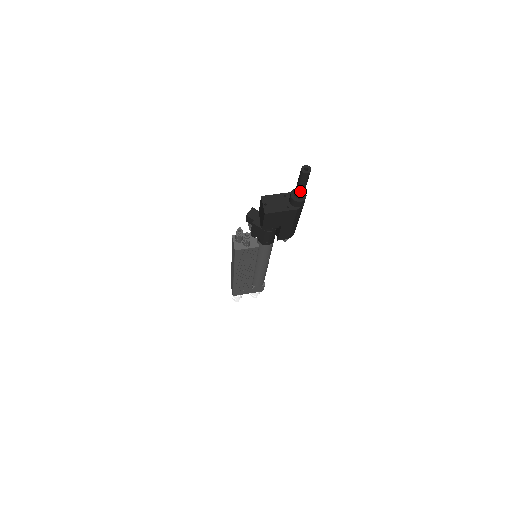
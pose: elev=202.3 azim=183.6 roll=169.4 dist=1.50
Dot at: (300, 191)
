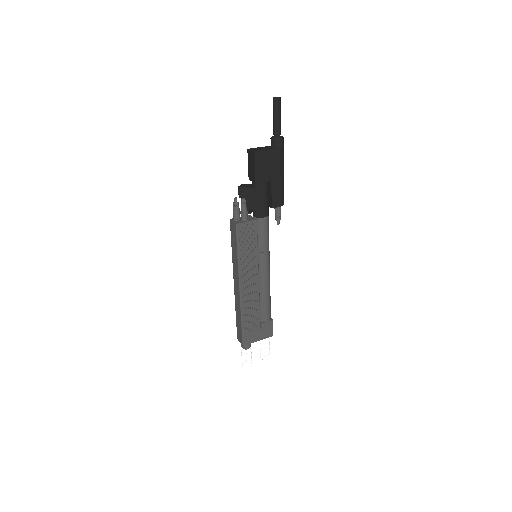
Dot at: (277, 126)
